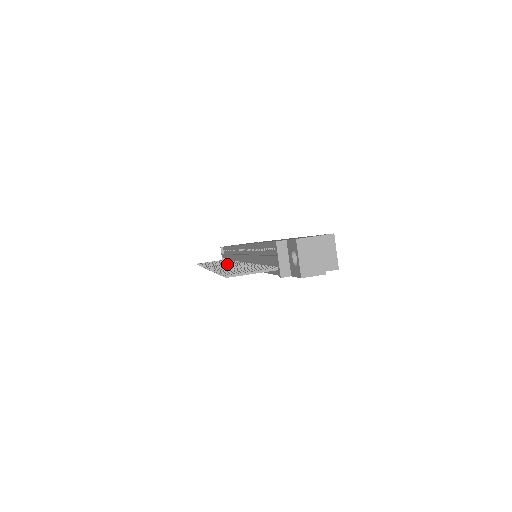
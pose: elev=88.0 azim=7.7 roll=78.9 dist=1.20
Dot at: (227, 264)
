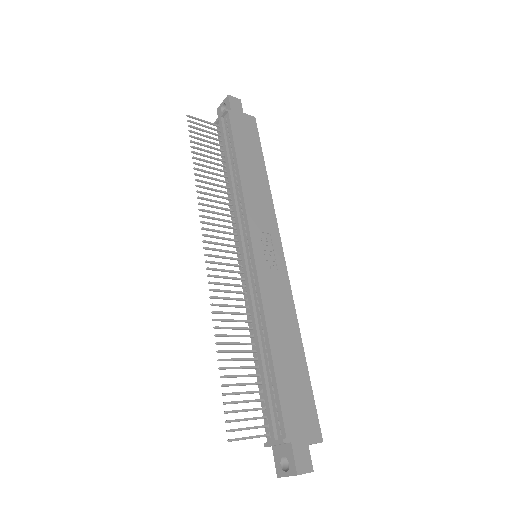
Dot at: (226, 251)
